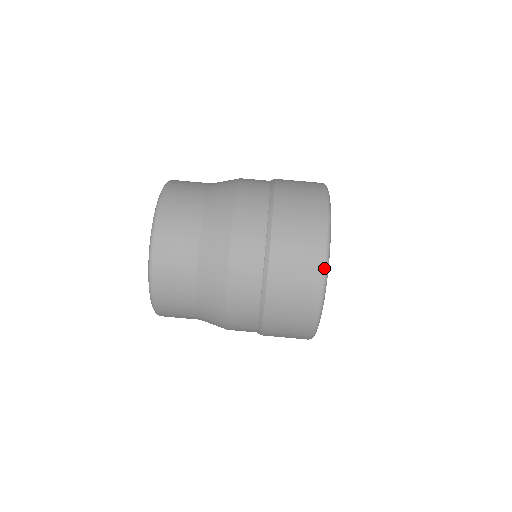
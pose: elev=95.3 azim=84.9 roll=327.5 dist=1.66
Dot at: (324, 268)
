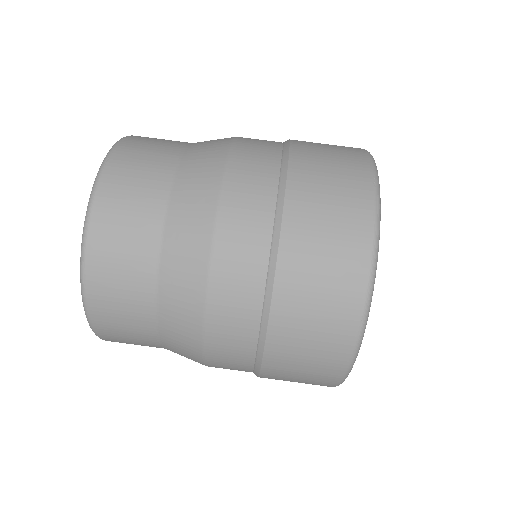
Dot at: (373, 229)
